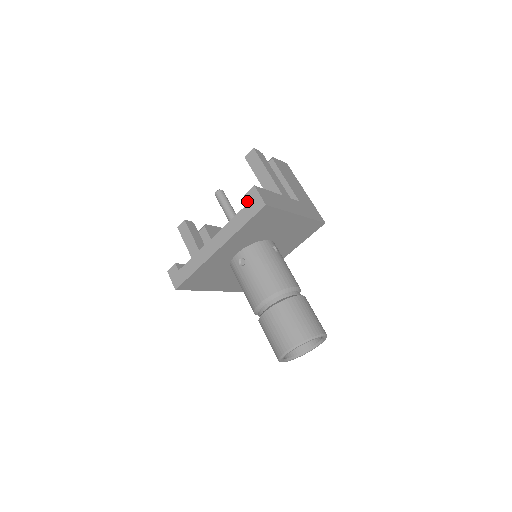
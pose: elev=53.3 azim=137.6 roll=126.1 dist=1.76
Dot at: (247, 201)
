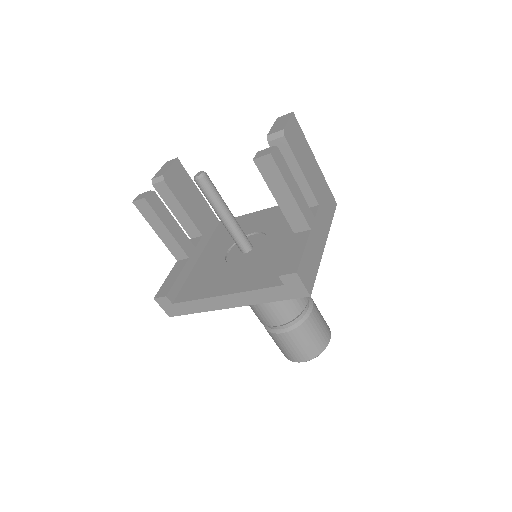
Dot at: (283, 283)
